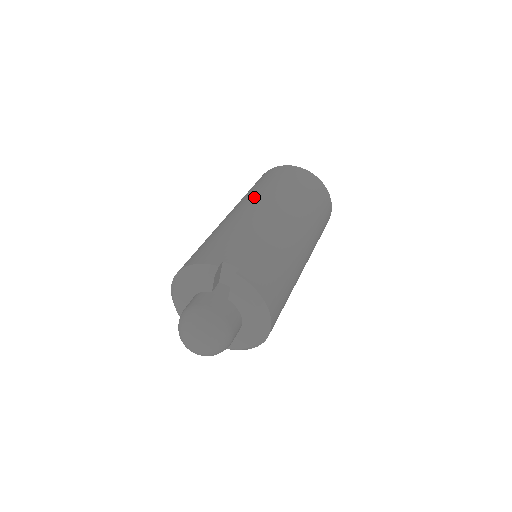
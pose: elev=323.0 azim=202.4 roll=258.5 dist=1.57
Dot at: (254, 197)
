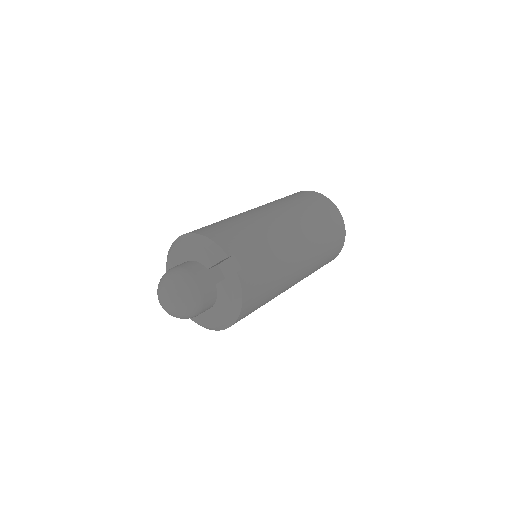
Dot at: (289, 211)
